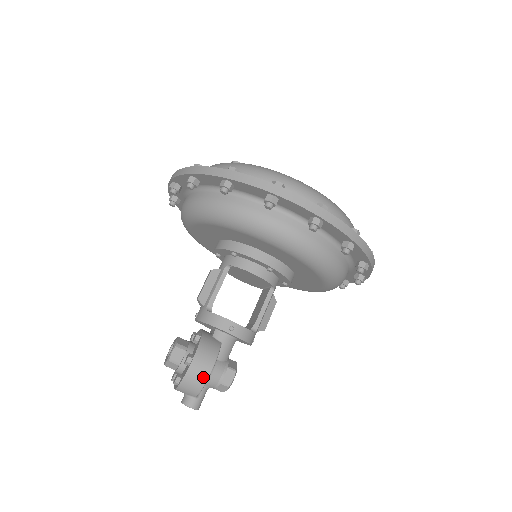
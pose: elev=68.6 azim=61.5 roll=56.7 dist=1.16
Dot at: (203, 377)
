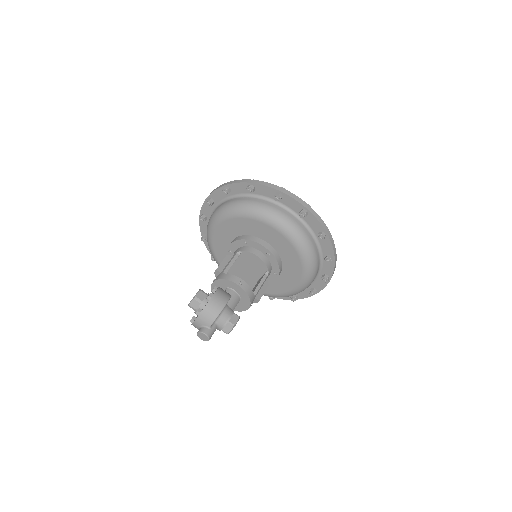
Dot at: (219, 308)
